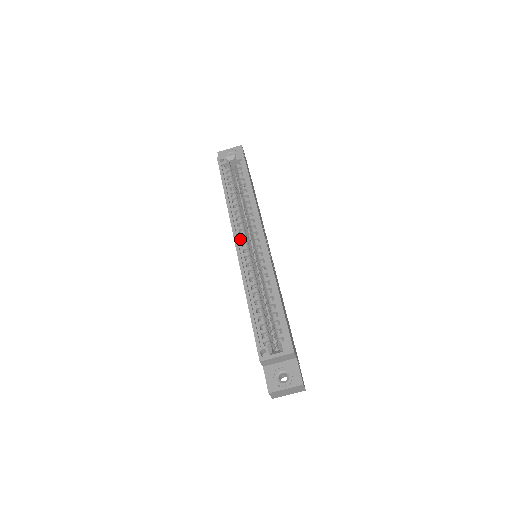
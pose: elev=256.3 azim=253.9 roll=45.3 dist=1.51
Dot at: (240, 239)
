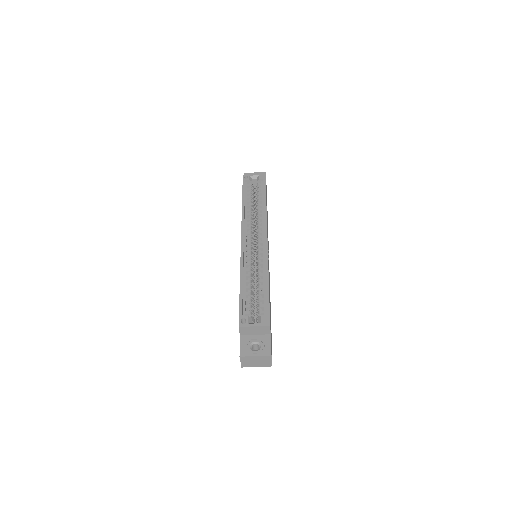
Dot at: (246, 236)
